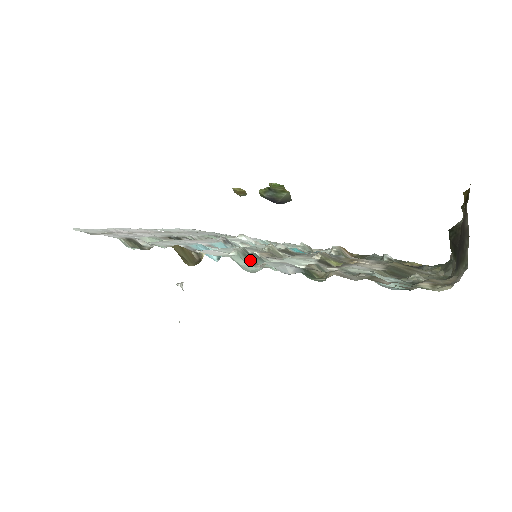
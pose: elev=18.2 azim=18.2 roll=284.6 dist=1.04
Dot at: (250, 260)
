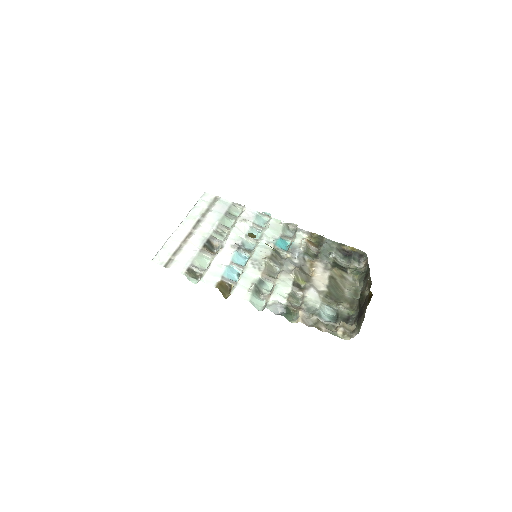
Dot at: (258, 293)
